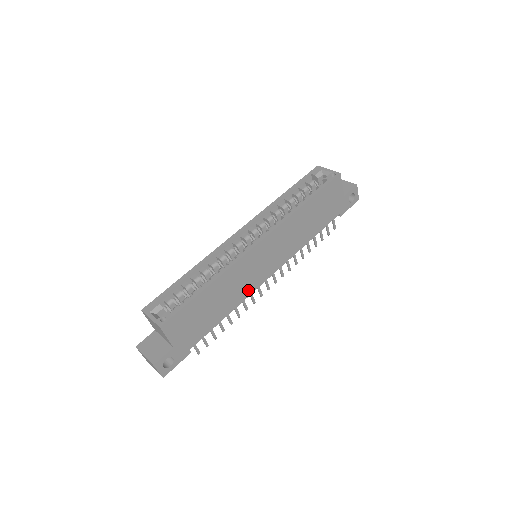
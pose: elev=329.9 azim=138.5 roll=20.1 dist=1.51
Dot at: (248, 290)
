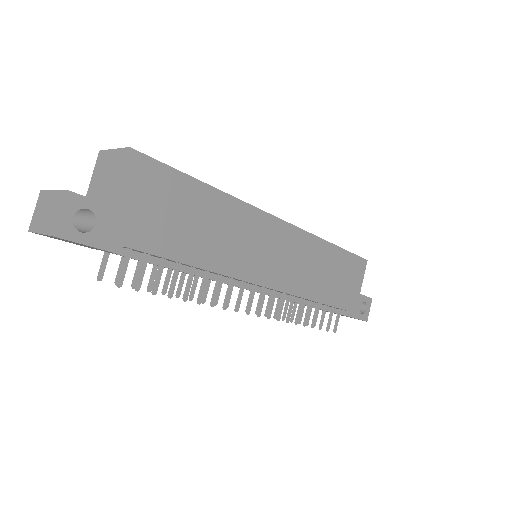
Dot at: (236, 267)
